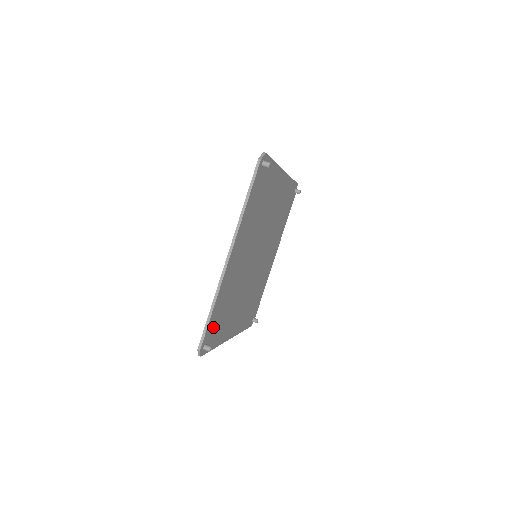
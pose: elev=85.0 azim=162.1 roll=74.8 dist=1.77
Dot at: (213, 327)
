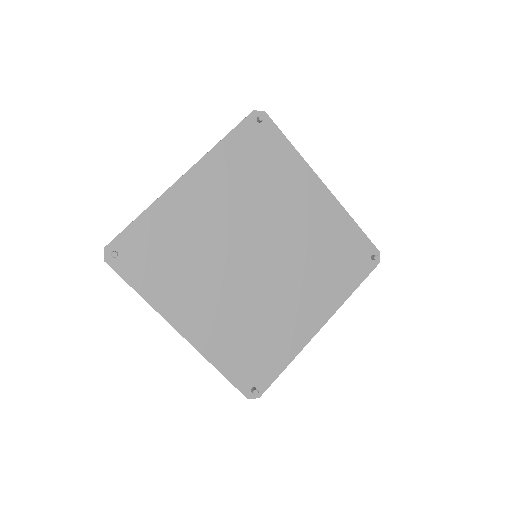
Dot at: (248, 370)
